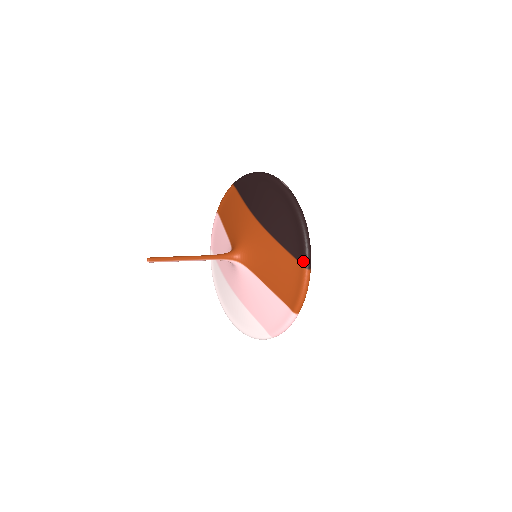
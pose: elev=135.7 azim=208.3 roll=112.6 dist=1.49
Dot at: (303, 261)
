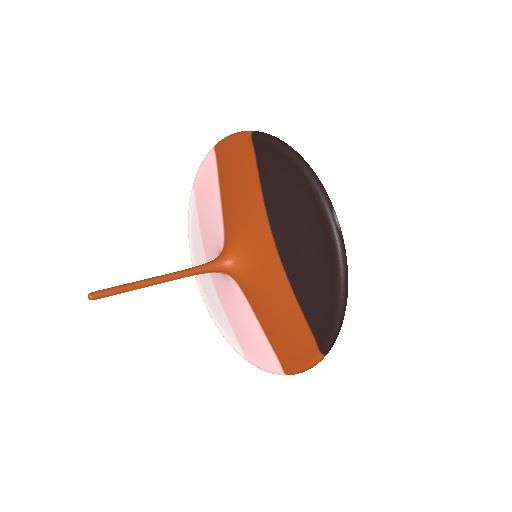
Dot at: (321, 345)
